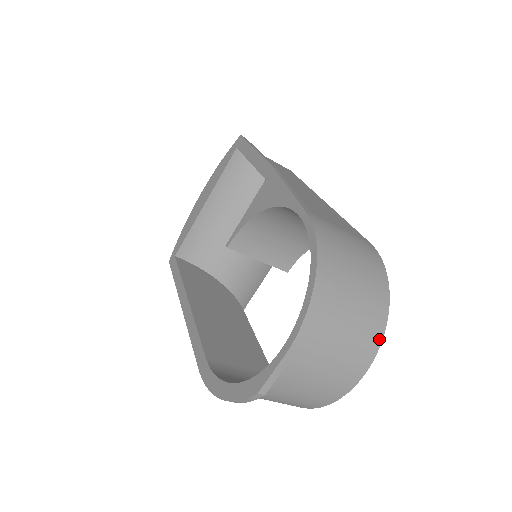
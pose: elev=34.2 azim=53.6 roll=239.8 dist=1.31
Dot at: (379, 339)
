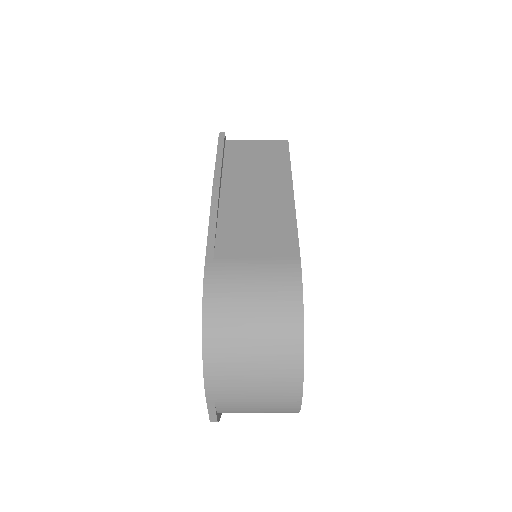
Dot at: (299, 371)
